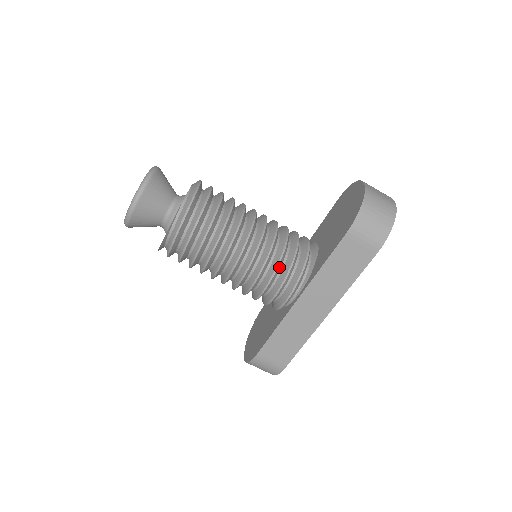
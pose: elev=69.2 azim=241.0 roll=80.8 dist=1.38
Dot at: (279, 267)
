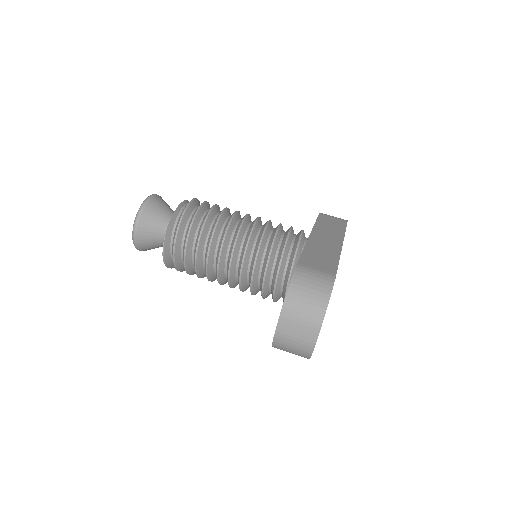
Dot at: occluded
